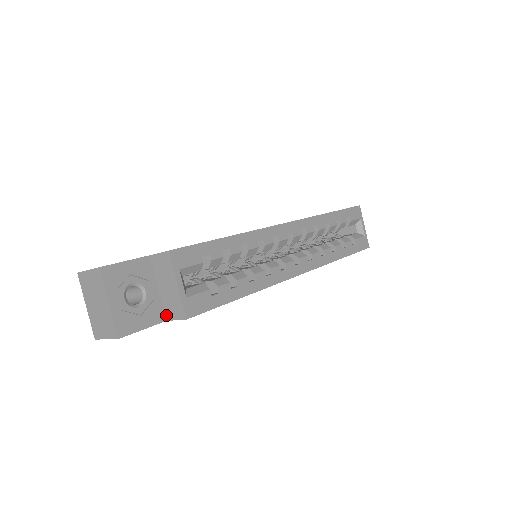
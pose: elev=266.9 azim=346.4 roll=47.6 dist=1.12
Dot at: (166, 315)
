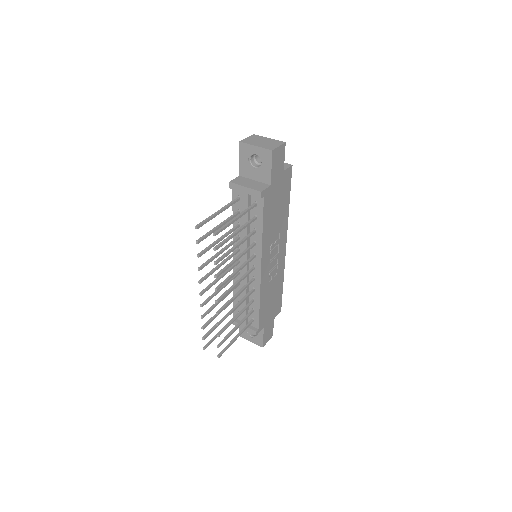
Dot at: (282, 170)
